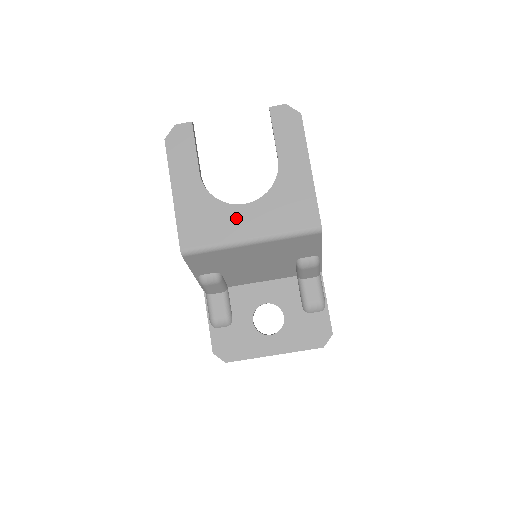
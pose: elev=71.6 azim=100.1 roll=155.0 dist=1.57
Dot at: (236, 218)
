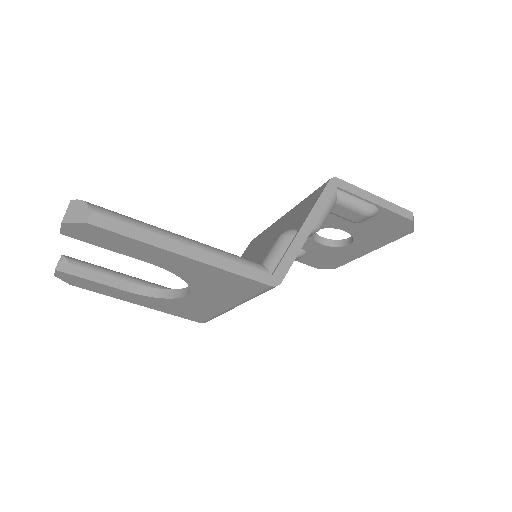
Dot at: (199, 303)
